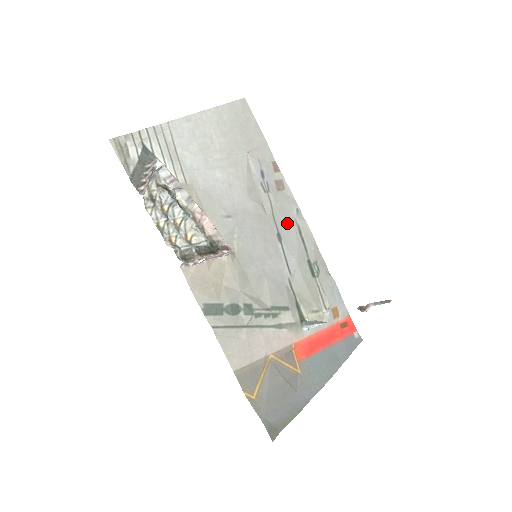
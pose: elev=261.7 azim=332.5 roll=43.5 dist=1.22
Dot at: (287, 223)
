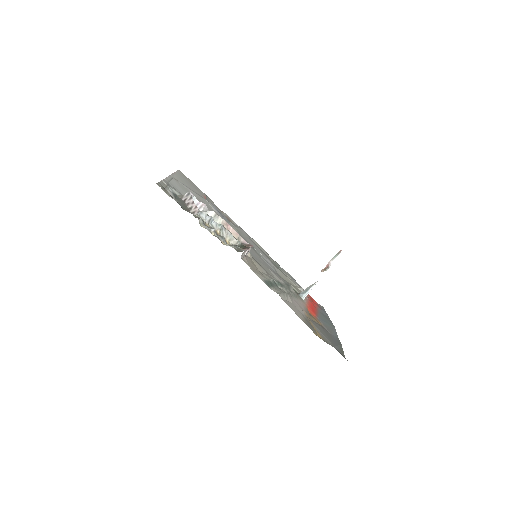
Dot at: (249, 240)
